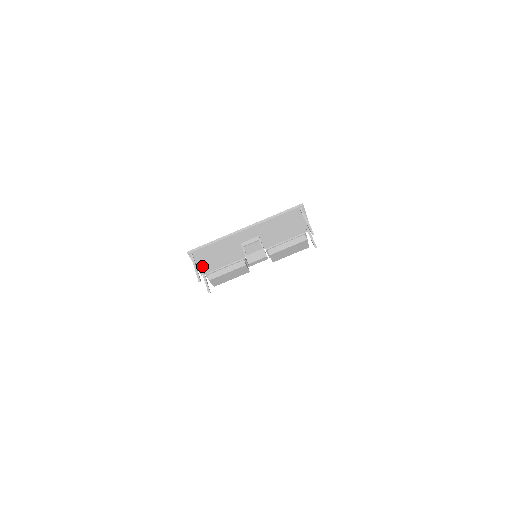
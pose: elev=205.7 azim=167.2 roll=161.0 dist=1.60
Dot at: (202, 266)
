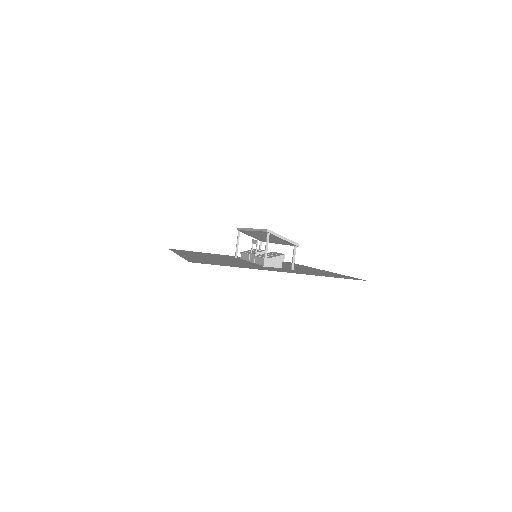
Dot at: (255, 238)
